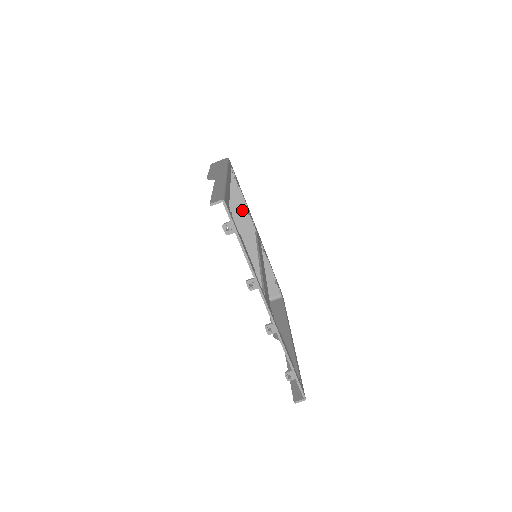
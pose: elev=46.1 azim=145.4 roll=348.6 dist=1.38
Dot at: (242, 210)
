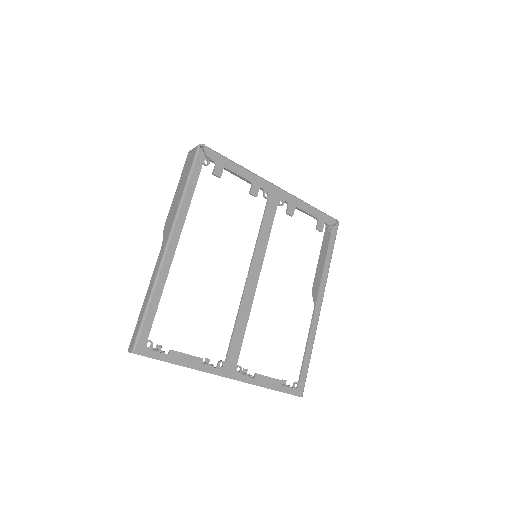
Dot at: occluded
